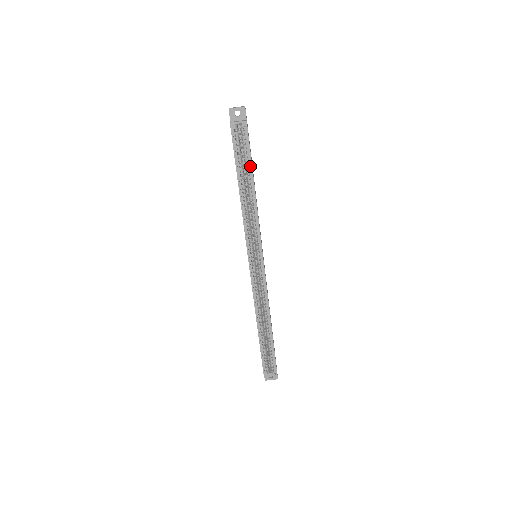
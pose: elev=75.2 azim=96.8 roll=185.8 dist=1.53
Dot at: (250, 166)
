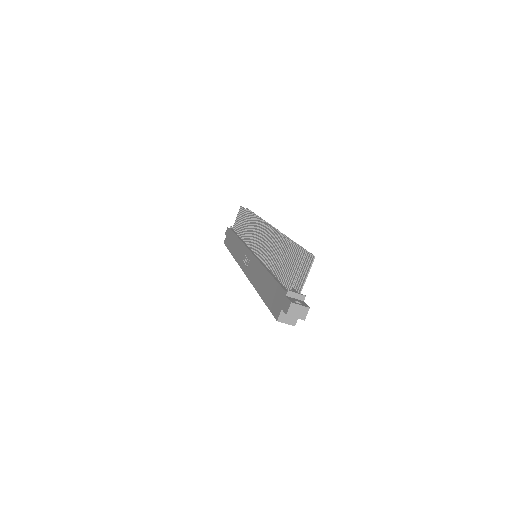
Dot at: occluded
